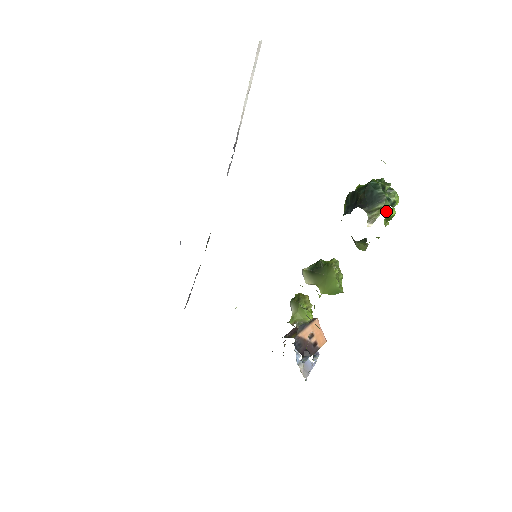
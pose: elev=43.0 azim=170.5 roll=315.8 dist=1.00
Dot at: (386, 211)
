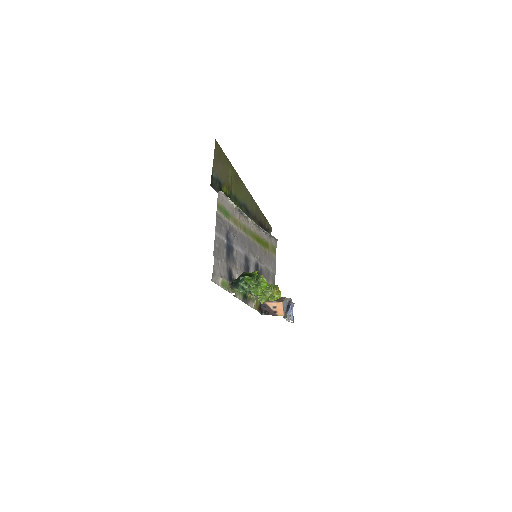
Dot at: (262, 291)
